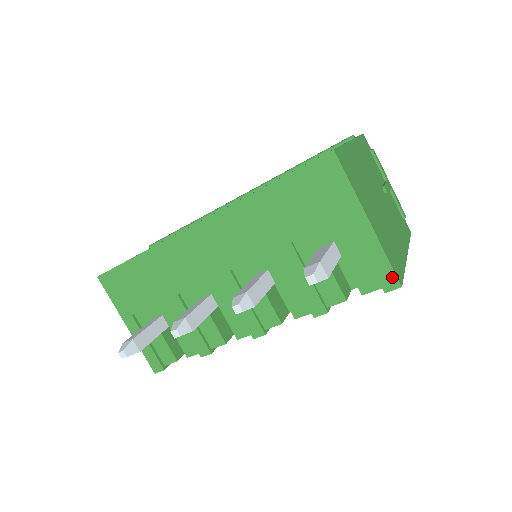
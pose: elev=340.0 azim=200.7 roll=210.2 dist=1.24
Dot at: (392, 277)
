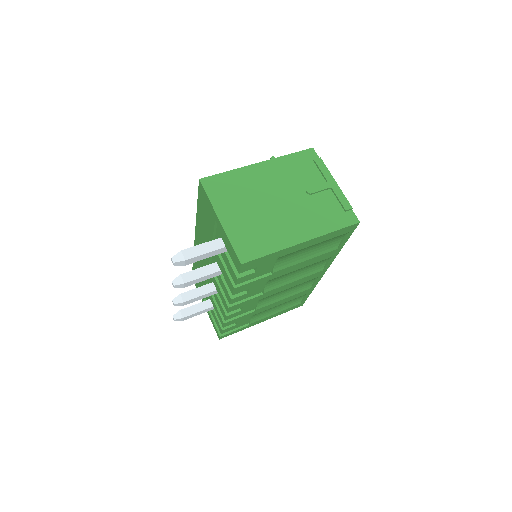
Dot at: (237, 258)
